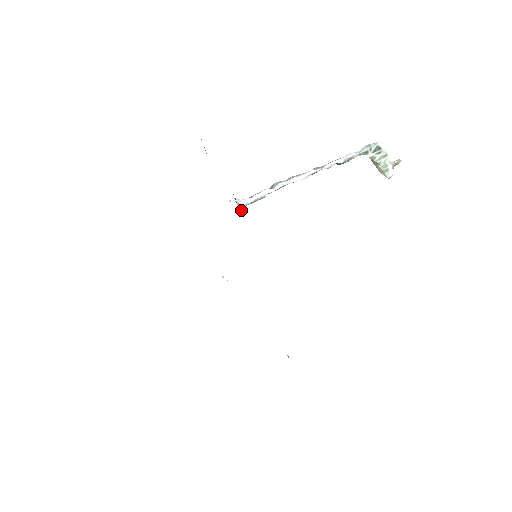
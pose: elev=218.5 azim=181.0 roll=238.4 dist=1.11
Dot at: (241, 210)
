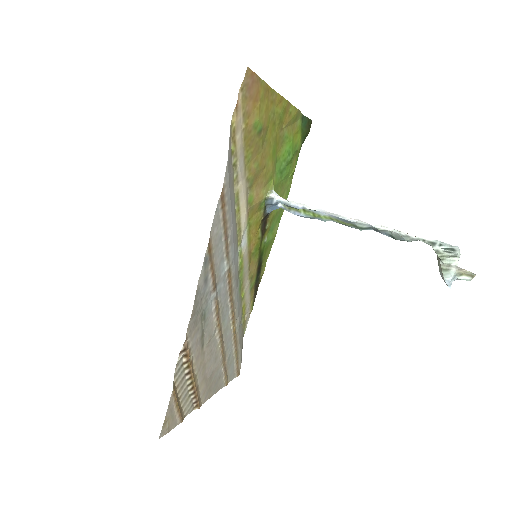
Dot at: (270, 197)
